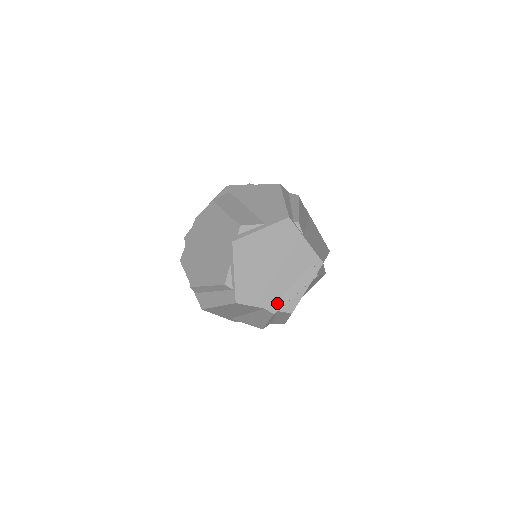
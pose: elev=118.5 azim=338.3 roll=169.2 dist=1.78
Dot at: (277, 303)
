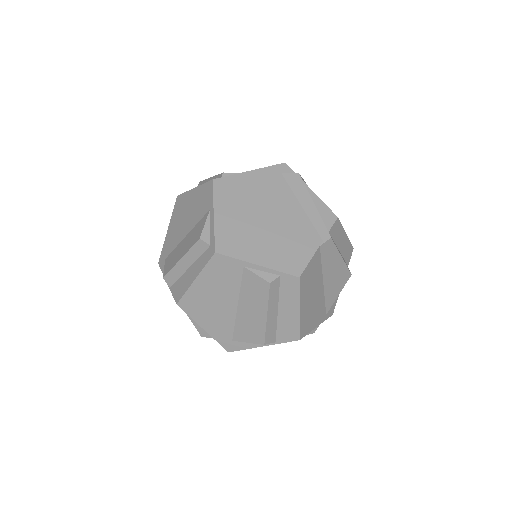
Dot at: (318, 229)
